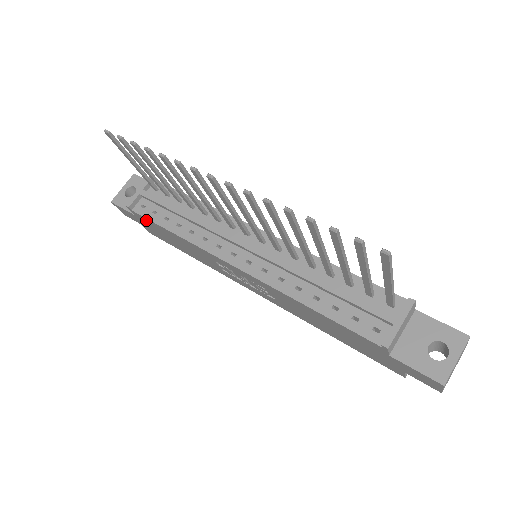
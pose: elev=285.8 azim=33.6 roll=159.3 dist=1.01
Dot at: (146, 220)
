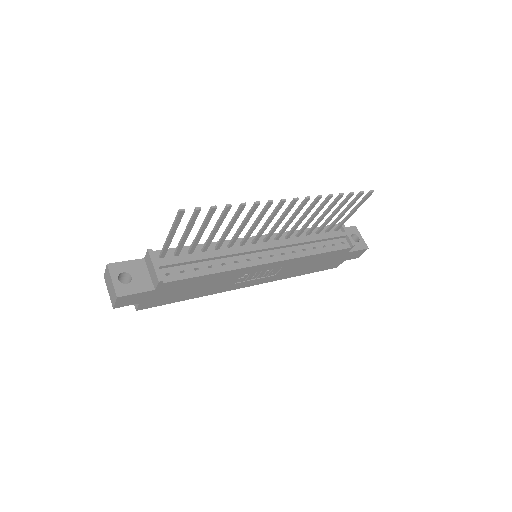
Dot at: (175, 284)
